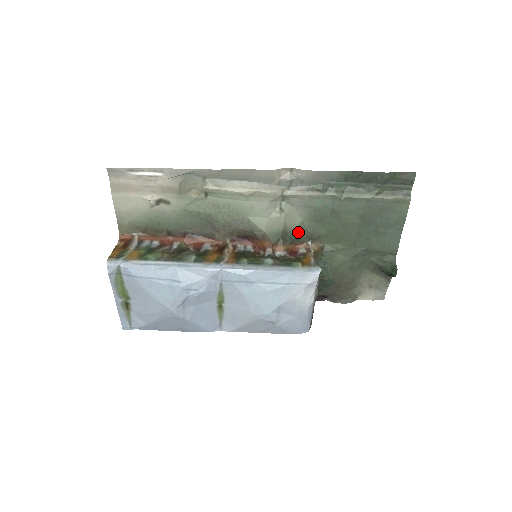
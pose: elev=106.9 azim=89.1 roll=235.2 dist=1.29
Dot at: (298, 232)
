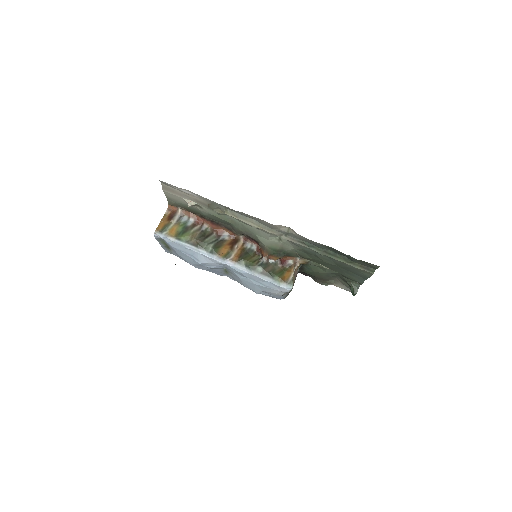
Dot at: (290, 252)
